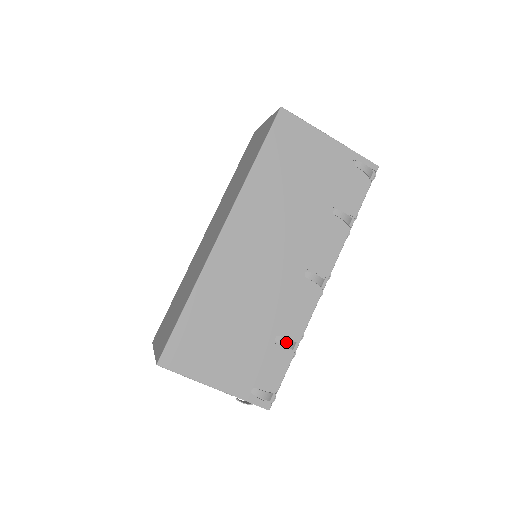
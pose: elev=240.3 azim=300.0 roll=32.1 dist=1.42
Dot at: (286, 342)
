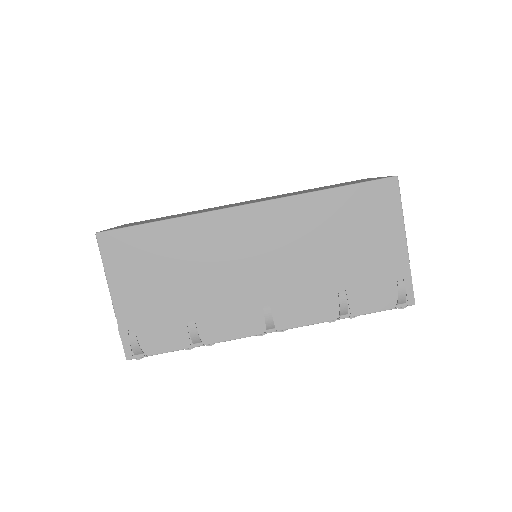
Dot at: (194, 332)
